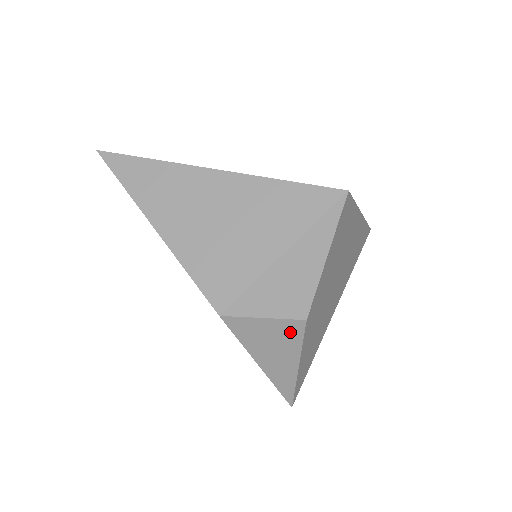
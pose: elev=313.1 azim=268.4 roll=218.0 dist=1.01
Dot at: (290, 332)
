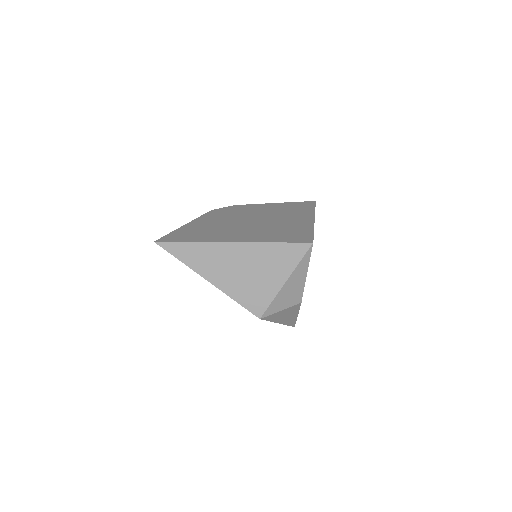
Dot at: (293, 309)
